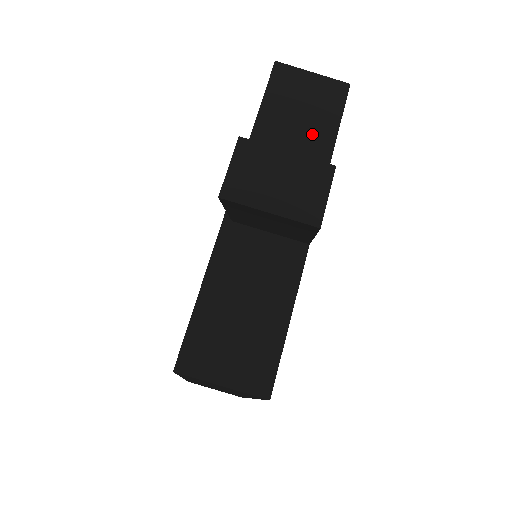
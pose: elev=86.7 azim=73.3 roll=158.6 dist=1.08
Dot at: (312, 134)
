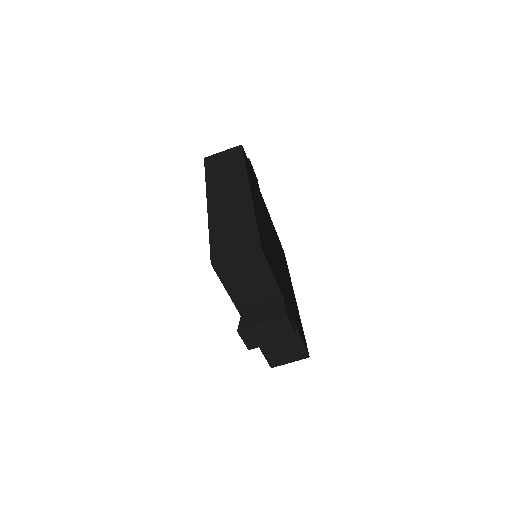
Dot at: (260, 283)
